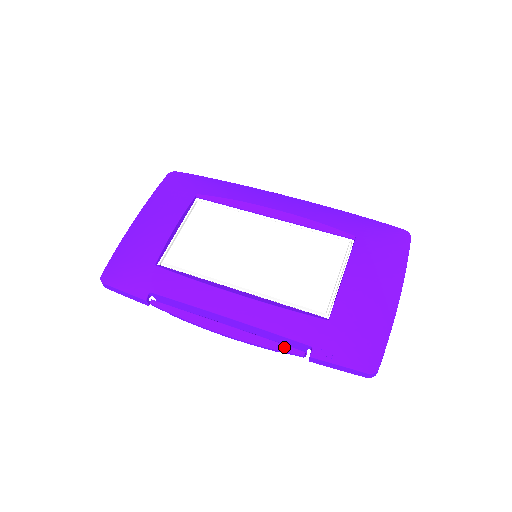
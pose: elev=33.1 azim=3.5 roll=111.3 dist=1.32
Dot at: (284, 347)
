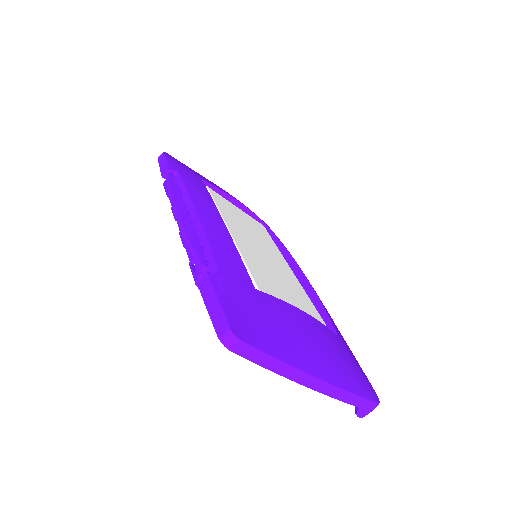
Dot at: (200, 251)
